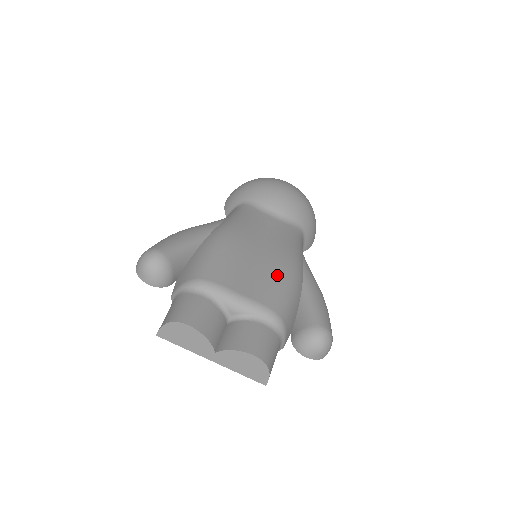
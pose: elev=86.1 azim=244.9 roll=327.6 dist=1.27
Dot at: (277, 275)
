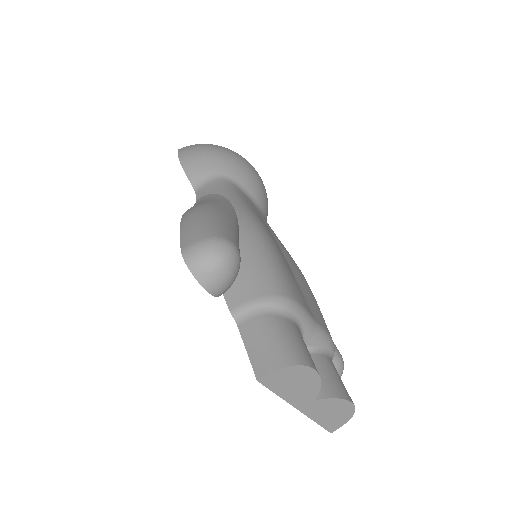
Dot at: (311, 292)
